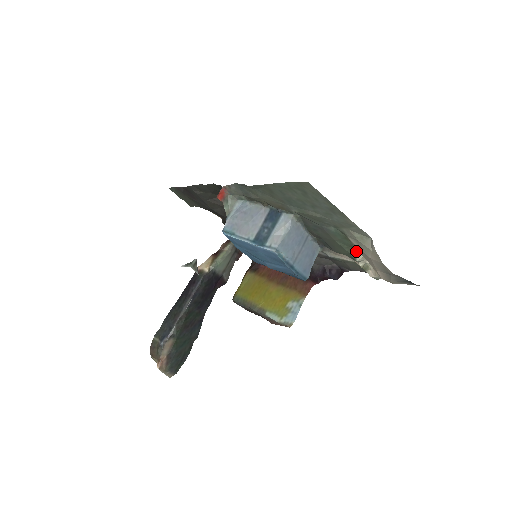
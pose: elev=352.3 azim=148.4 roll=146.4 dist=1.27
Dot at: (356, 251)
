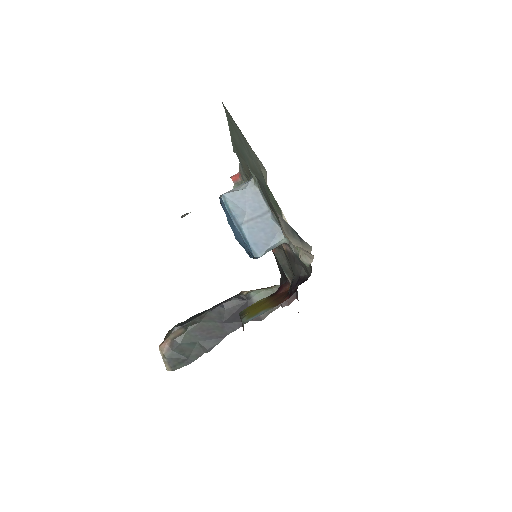
Dot at: (282, 213)
